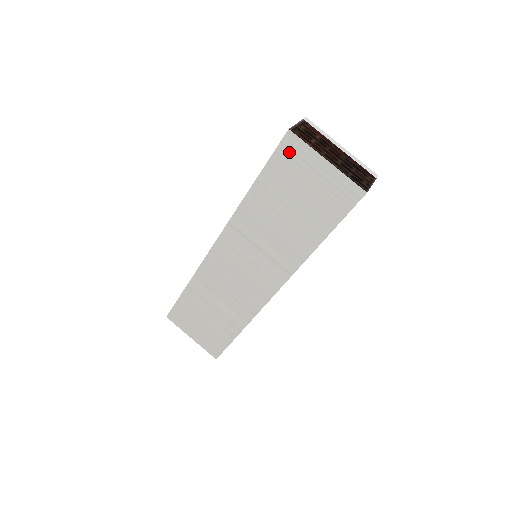
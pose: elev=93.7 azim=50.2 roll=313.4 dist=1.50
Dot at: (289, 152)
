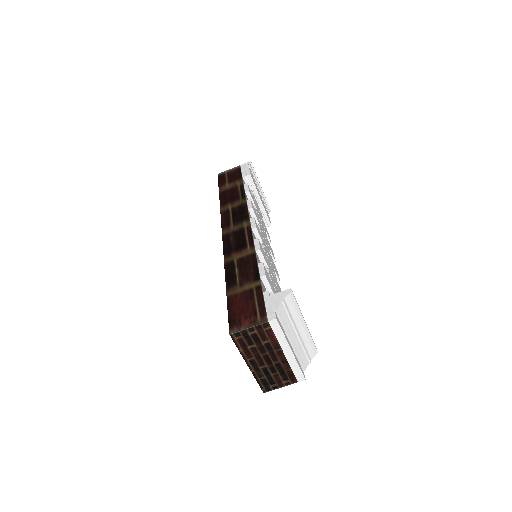
Dot at: occluded
